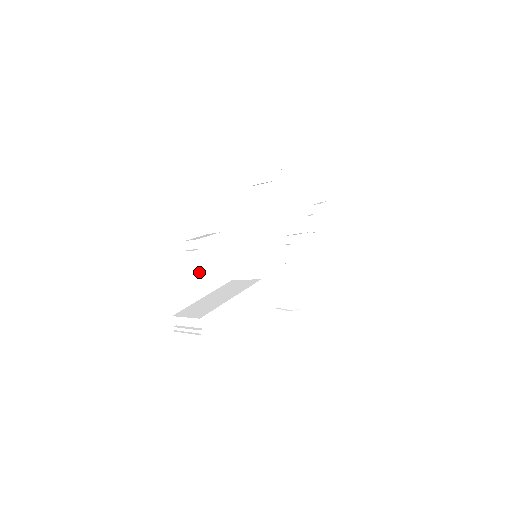
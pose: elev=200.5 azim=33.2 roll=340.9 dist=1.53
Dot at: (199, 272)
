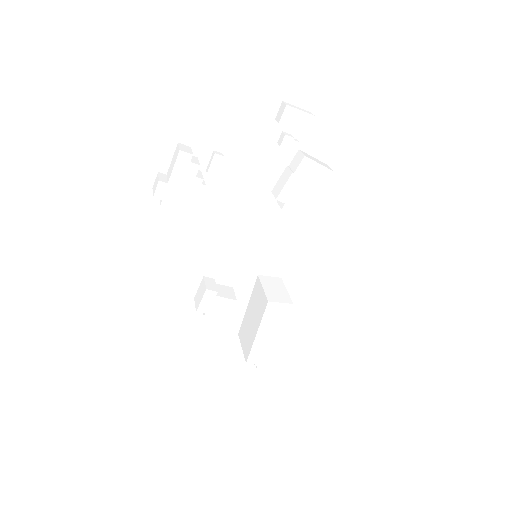
Dot at: occluded
